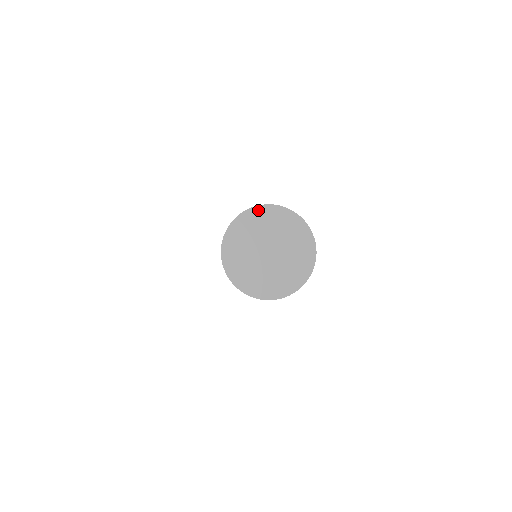
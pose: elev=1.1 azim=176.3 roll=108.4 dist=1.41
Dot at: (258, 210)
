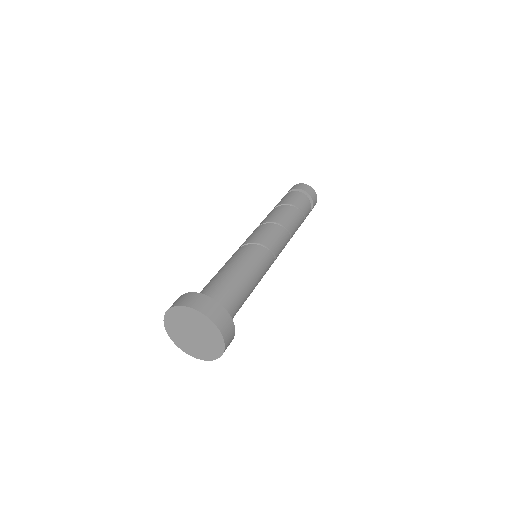
Dot at: (203, 316)
